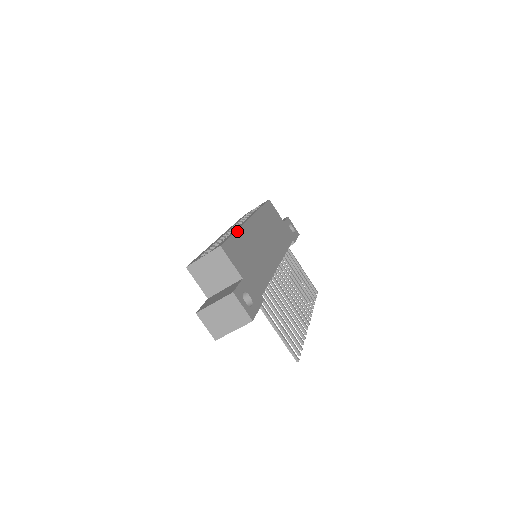
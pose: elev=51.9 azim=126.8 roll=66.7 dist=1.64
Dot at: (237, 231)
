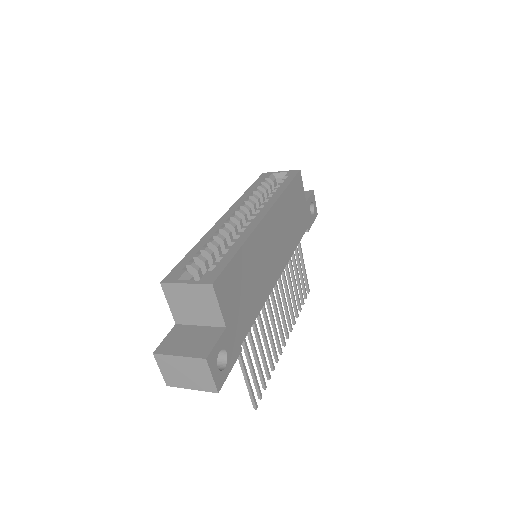
Dot at: (243, 246)
